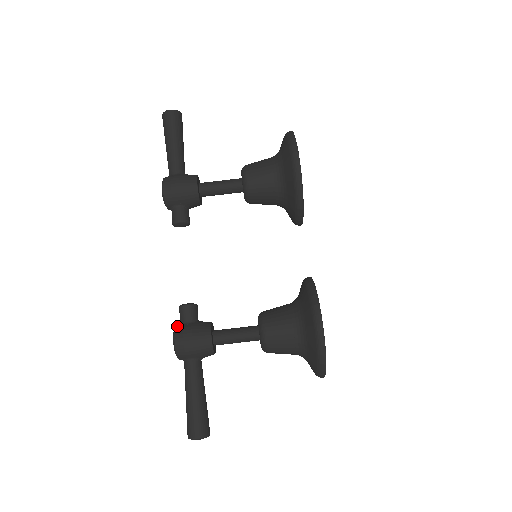
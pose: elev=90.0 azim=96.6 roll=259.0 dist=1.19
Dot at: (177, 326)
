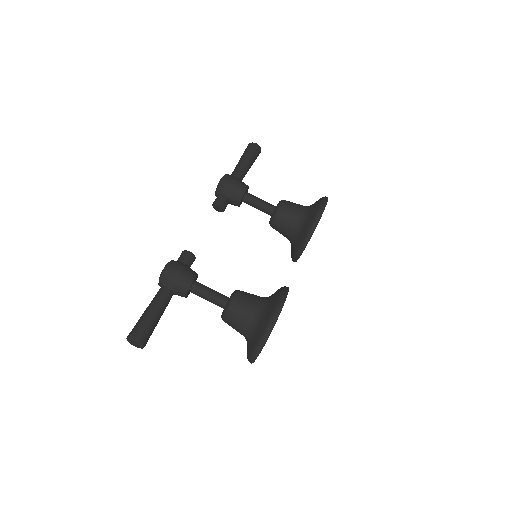
Dot at: occluded
